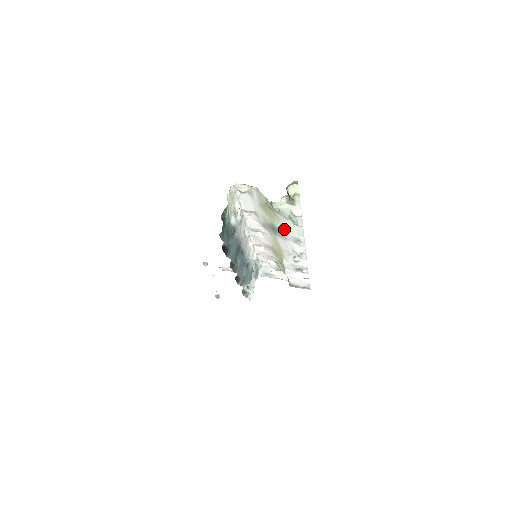
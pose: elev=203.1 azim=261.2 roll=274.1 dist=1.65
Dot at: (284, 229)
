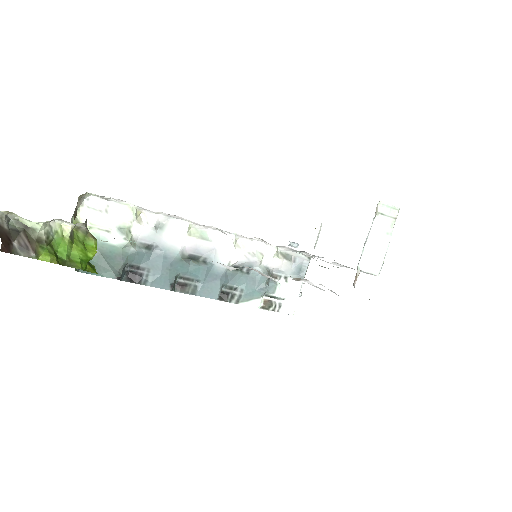
Dot at: occluded
